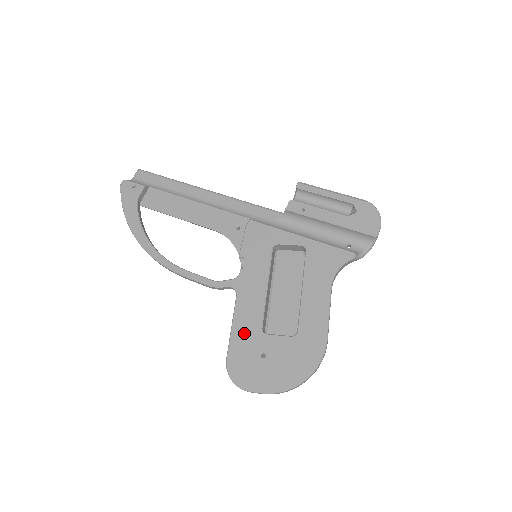
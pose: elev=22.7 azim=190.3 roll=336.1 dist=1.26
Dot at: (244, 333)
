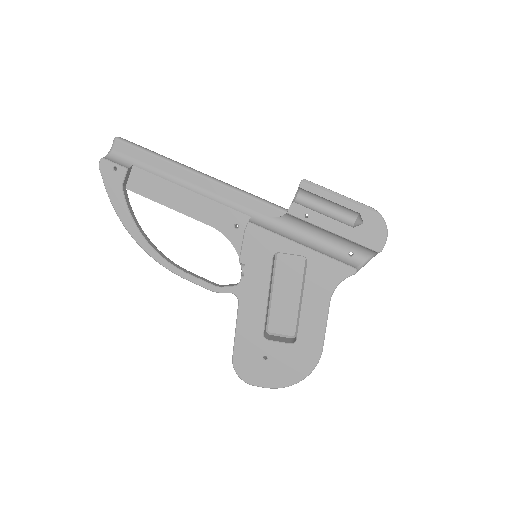
Dot at: (247, 338)
